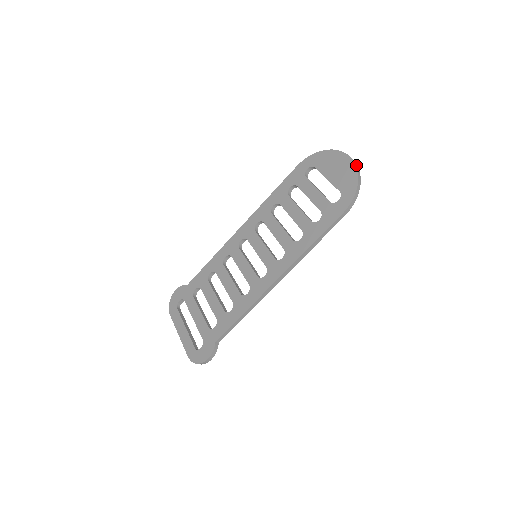
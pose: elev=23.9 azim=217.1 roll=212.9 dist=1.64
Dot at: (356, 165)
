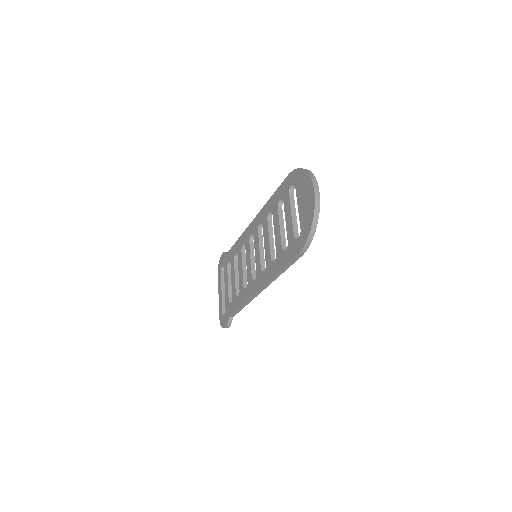
Dot at: (316, 204)
